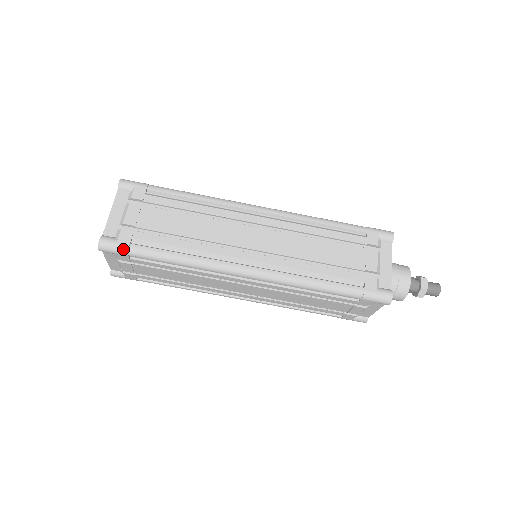
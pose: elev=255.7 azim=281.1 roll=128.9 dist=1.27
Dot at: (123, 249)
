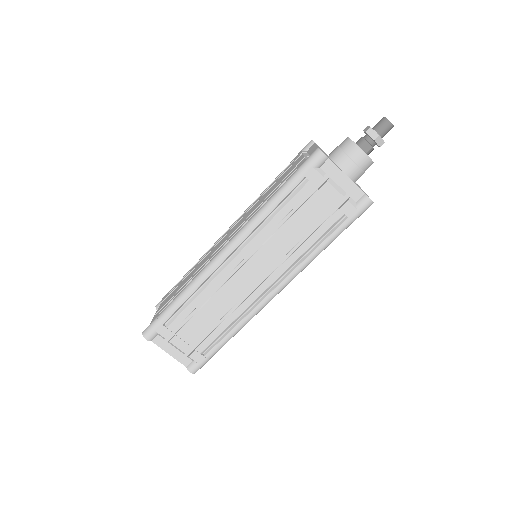
Dot at: (155, 322)
